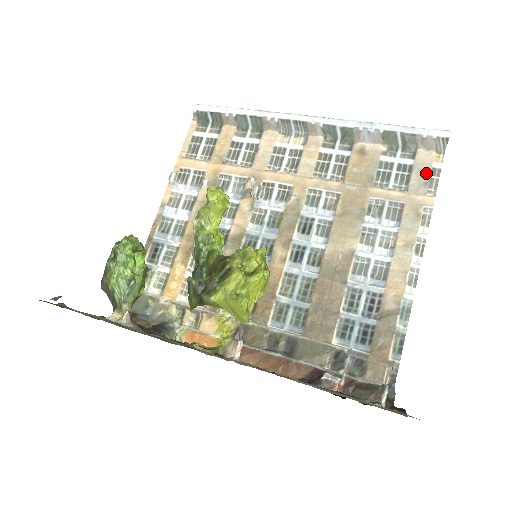
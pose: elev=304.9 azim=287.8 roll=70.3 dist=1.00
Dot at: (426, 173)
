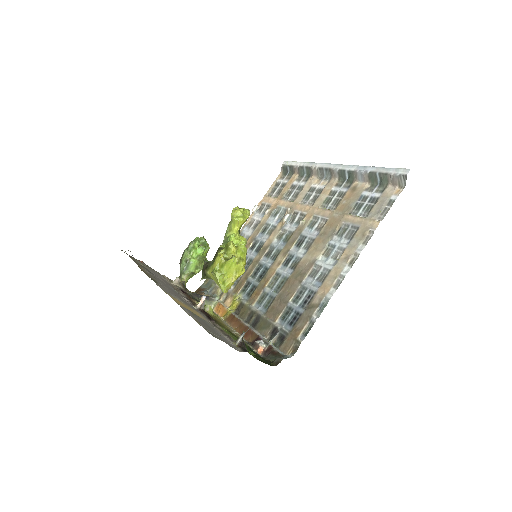
Dot at: (384, 203)
